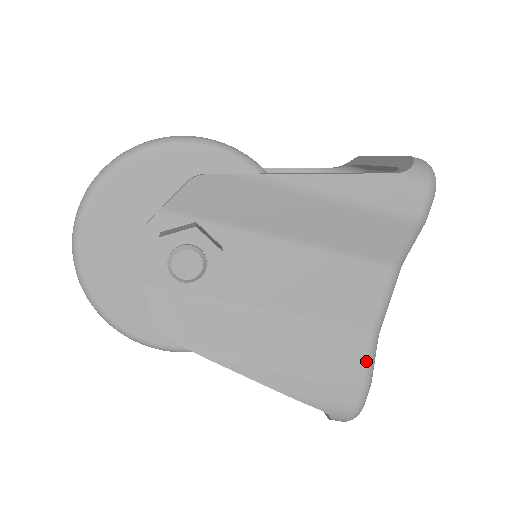
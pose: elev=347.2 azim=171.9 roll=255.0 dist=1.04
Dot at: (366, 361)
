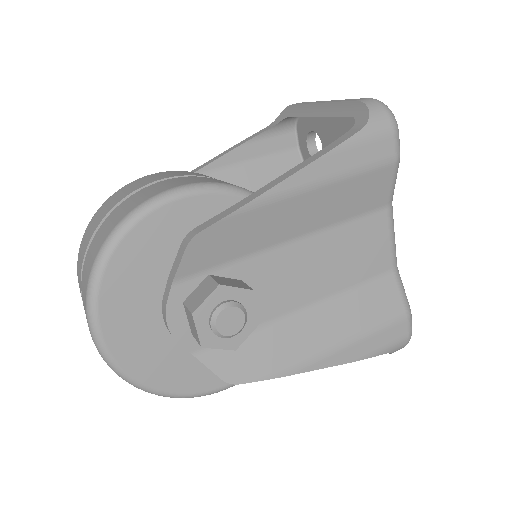
Dot at: (400, 295)
